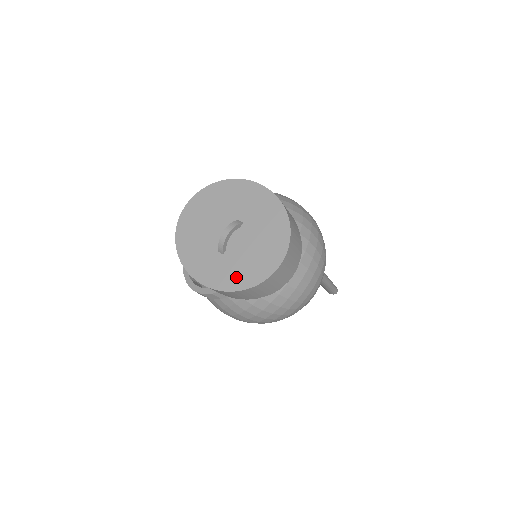
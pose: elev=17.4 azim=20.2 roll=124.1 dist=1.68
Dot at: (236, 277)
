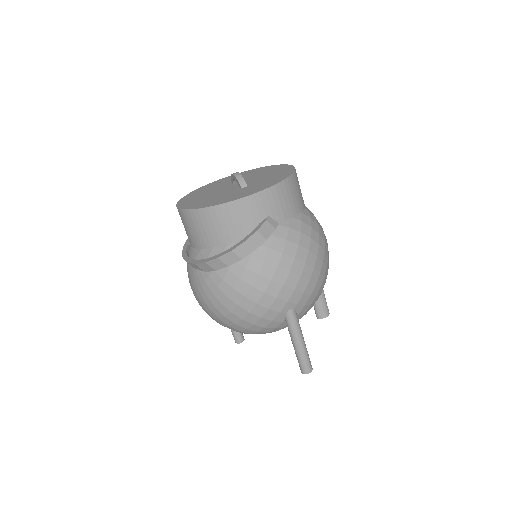
Dot at: (274, 179)
